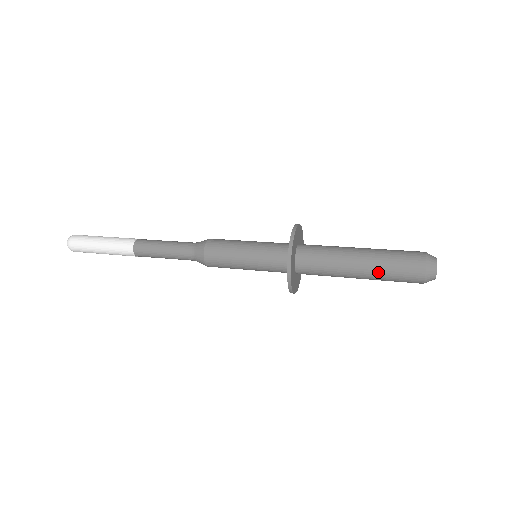
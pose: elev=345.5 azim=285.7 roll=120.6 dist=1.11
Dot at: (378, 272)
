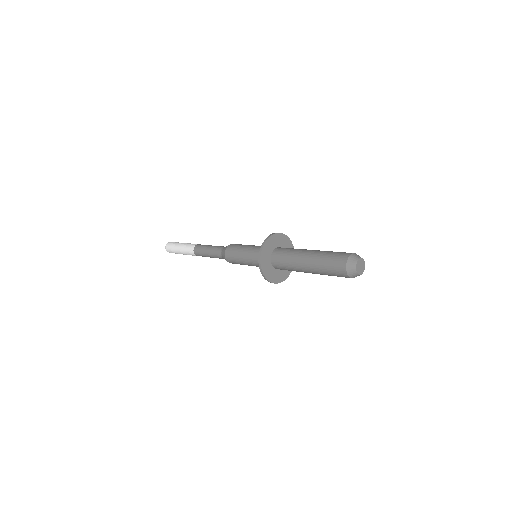
Dot at: (321, 273)
